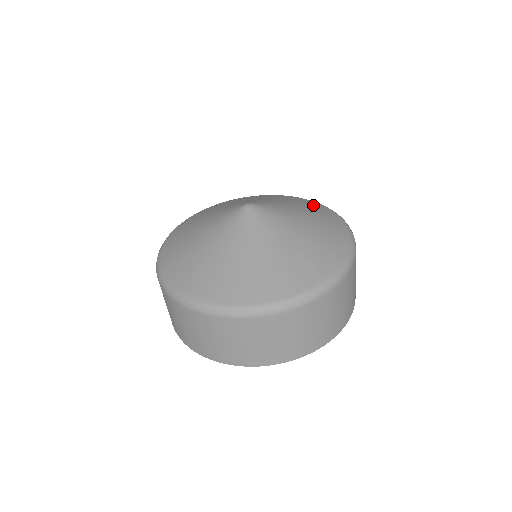
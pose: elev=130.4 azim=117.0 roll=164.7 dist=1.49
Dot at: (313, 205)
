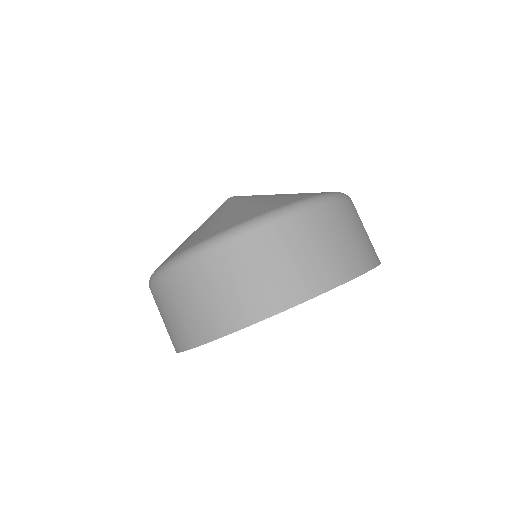
Dot at: occluded
